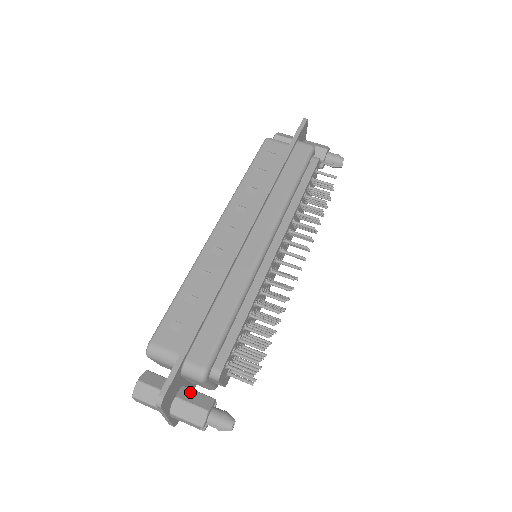
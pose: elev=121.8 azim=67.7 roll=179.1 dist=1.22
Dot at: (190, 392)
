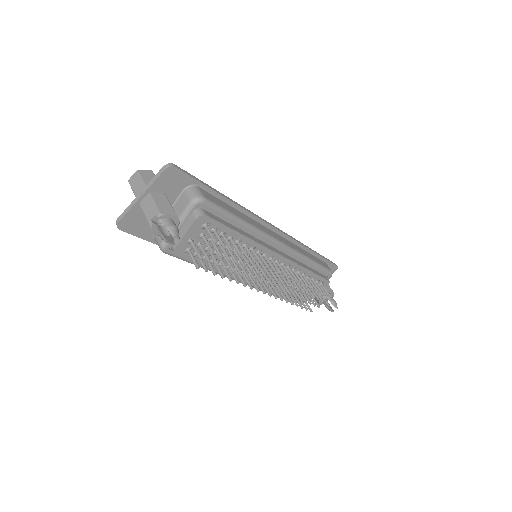
Dot at: occluded
